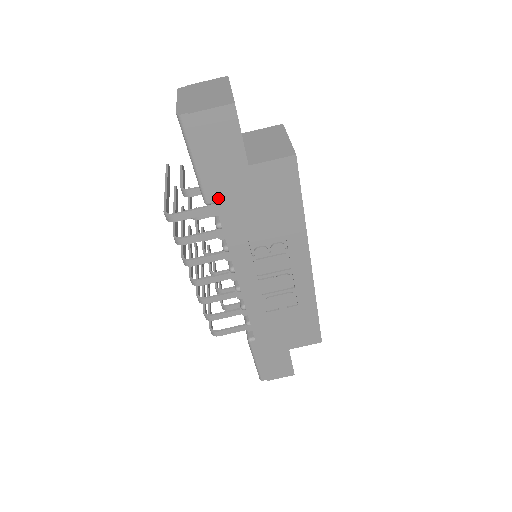
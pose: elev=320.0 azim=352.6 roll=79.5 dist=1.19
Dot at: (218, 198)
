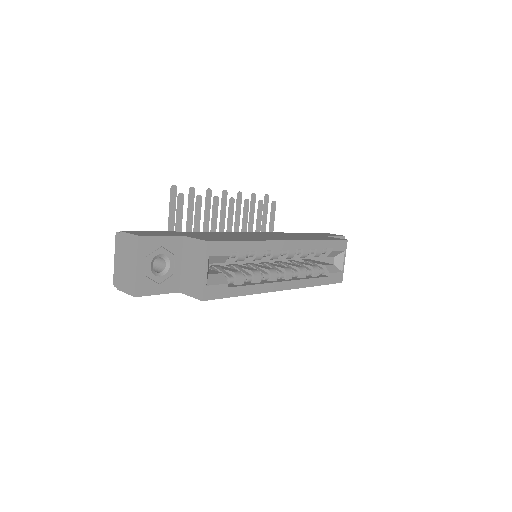
Dot at: occluded
